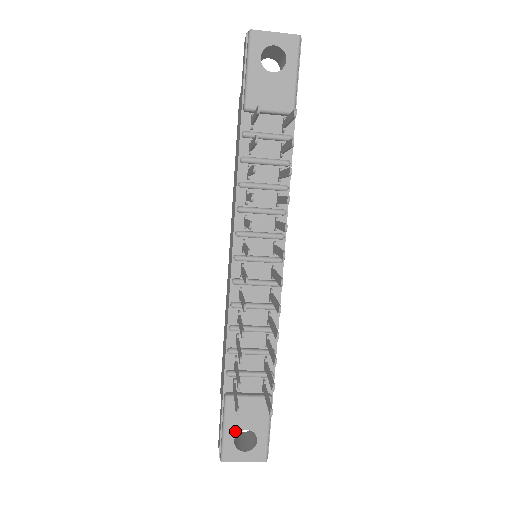
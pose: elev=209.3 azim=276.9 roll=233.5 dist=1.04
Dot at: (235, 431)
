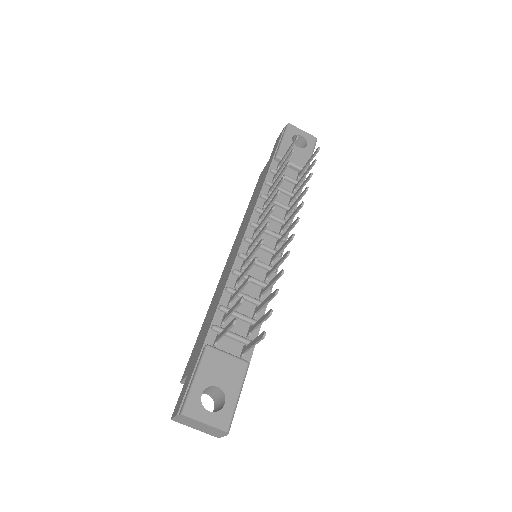
Dot at: (206, 384)
